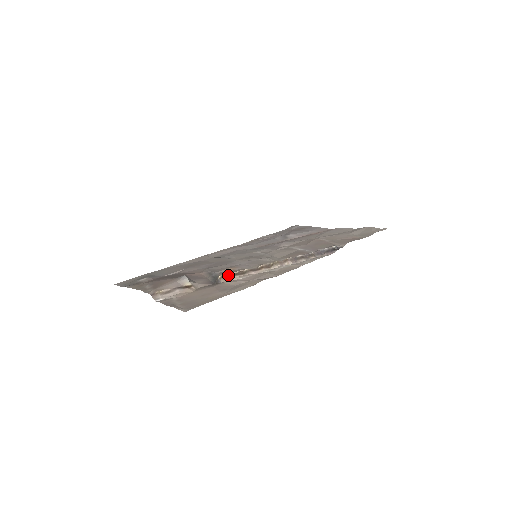
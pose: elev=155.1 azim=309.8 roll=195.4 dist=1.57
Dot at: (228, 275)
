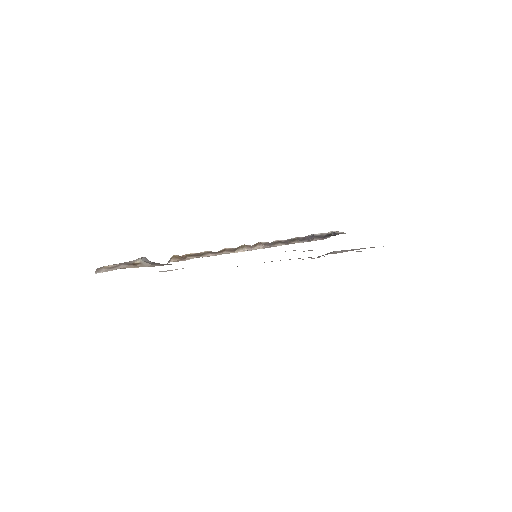
Dot at: (183, 256)
